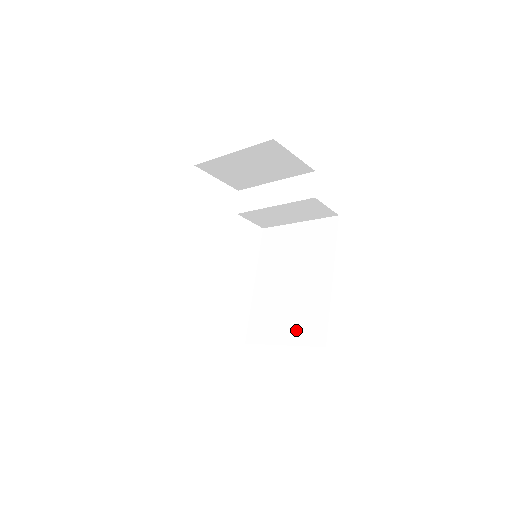
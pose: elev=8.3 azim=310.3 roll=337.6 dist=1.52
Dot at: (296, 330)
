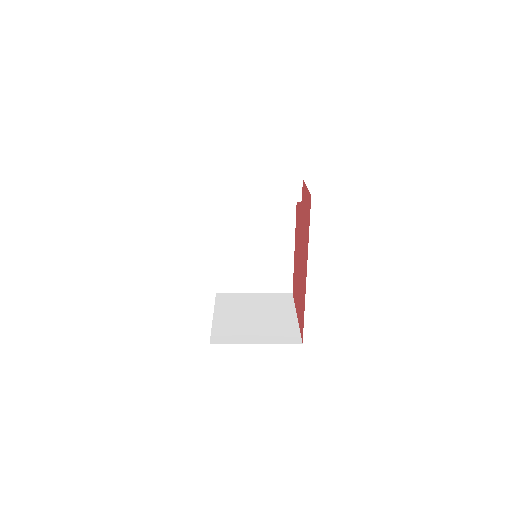
Dot at: (266, 283)
